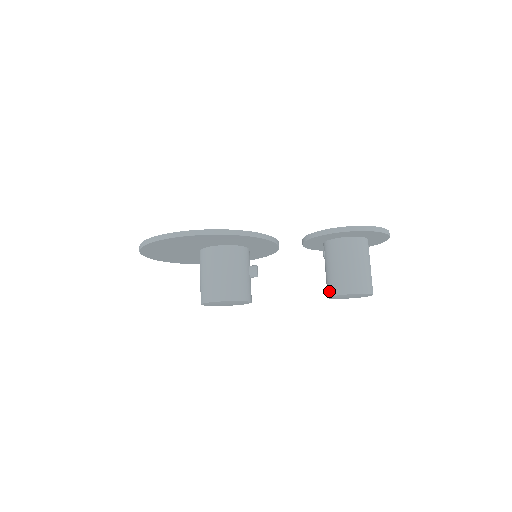
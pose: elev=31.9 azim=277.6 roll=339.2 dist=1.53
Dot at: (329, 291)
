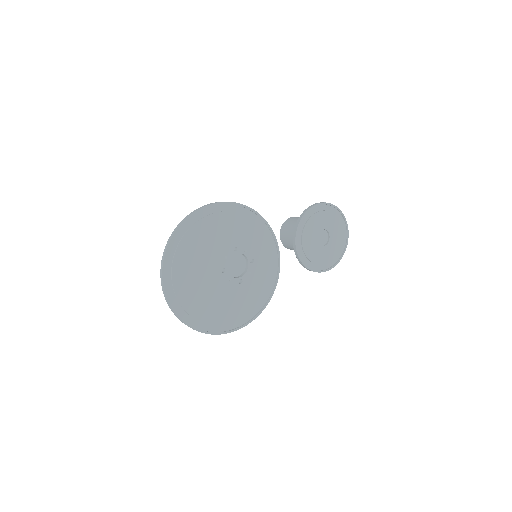
Dot at: (284, 244)
